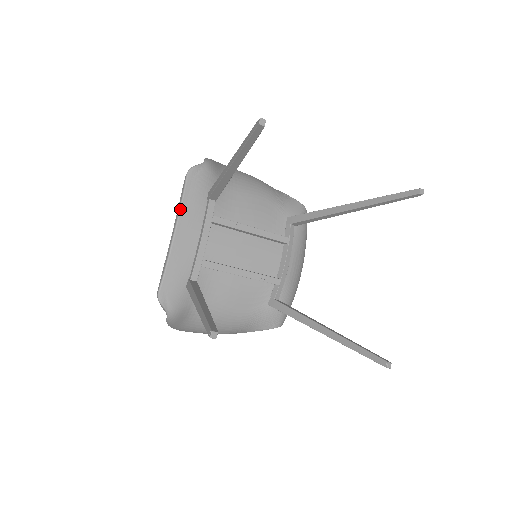
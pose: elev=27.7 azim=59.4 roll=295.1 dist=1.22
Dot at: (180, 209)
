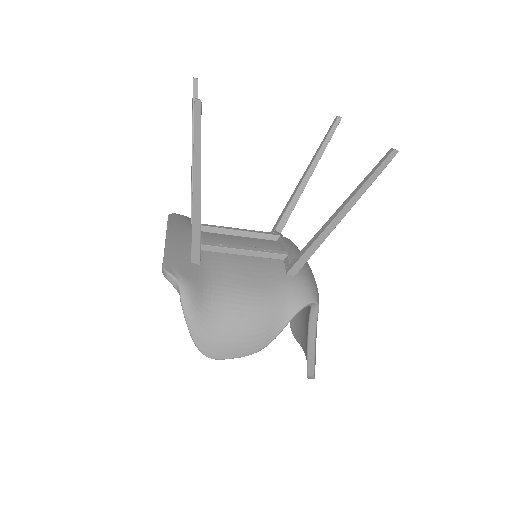
Dot at: (168, 225)
